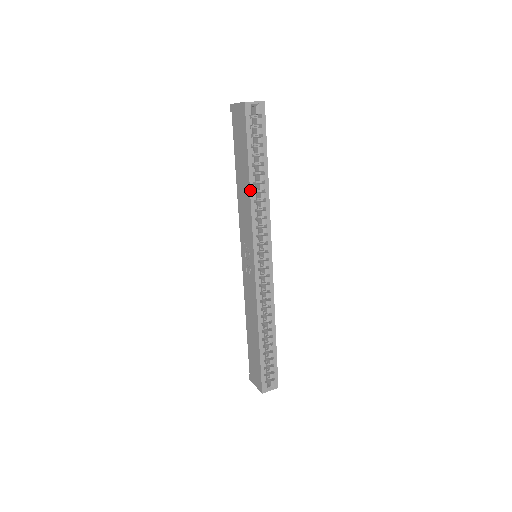
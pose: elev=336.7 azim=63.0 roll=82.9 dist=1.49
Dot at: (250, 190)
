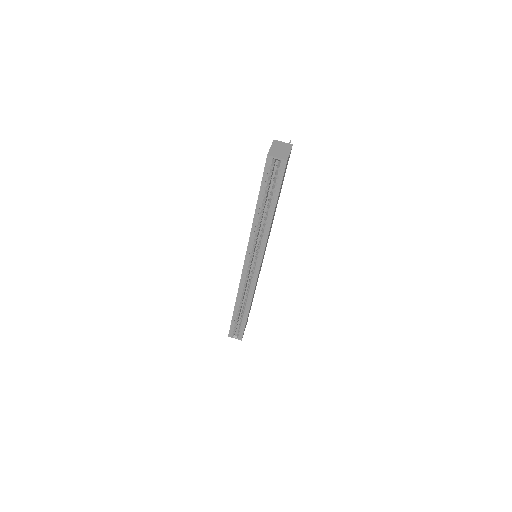
Dot at: (254, 217)
